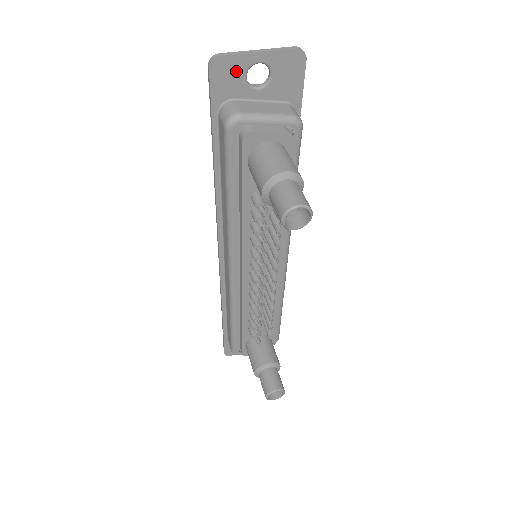
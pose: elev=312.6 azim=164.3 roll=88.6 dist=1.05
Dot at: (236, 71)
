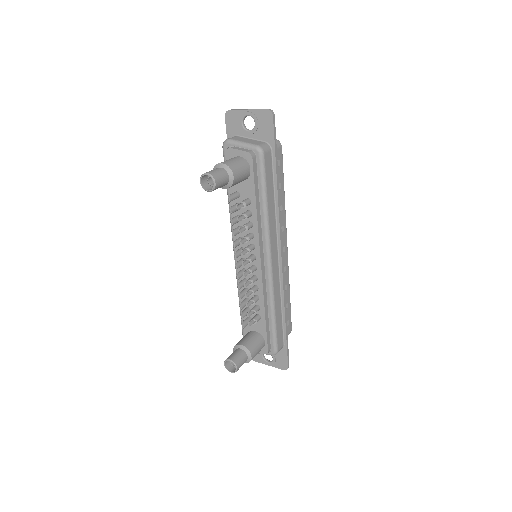
Dot at: (238, 119)
